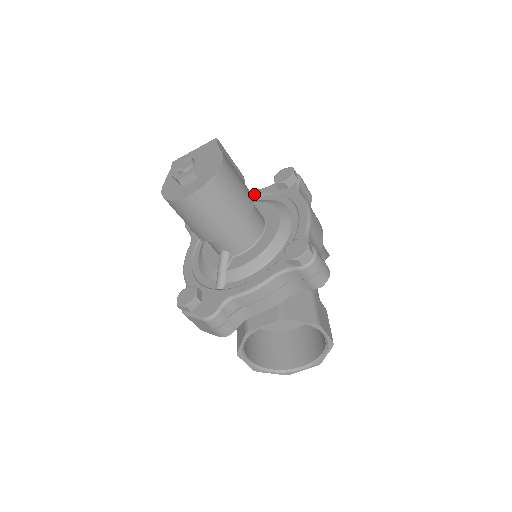
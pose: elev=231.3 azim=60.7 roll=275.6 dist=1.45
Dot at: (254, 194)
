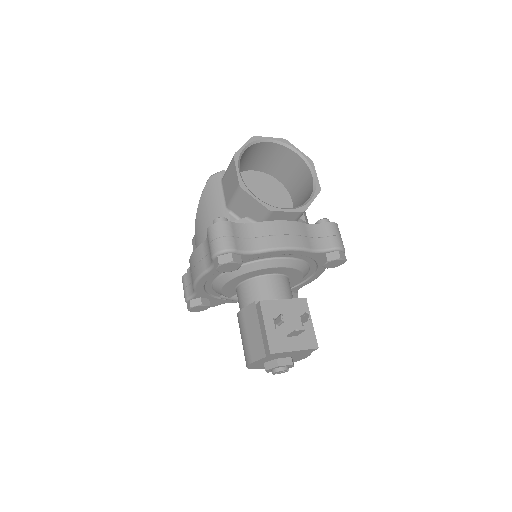
Dot at: occluded
